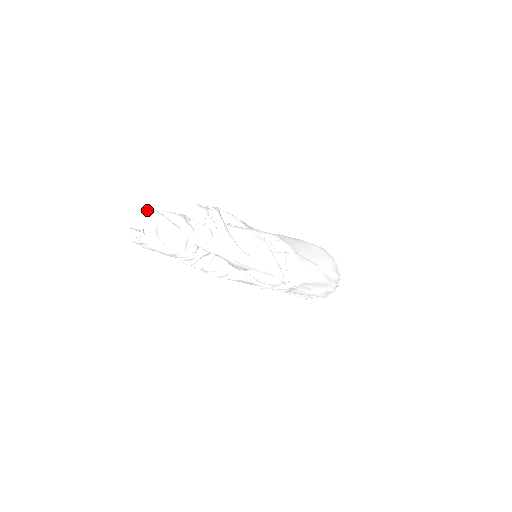
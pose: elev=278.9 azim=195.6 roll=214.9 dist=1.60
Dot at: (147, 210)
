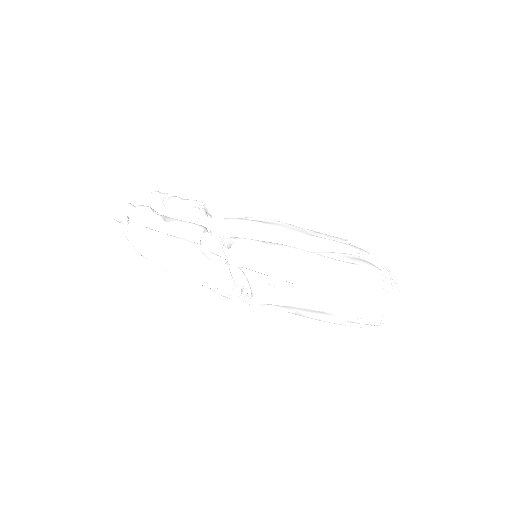
Dot at: (151, 195)
